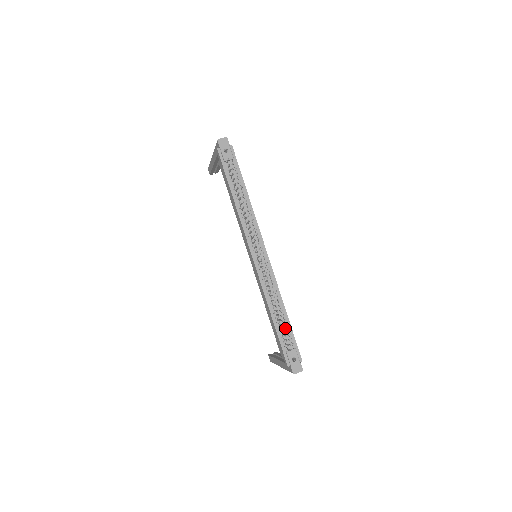
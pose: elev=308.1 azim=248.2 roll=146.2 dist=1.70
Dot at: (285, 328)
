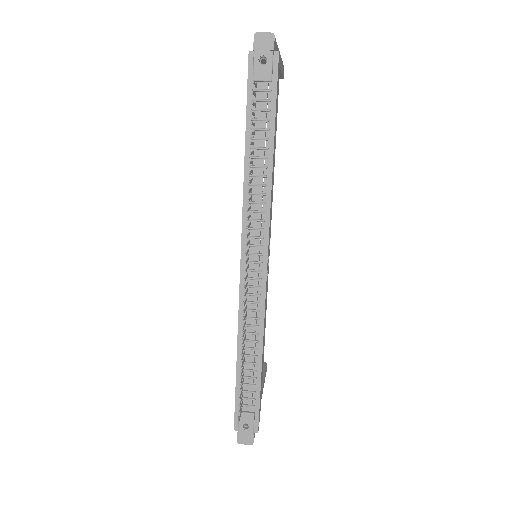
Dot at: (251, 381)
